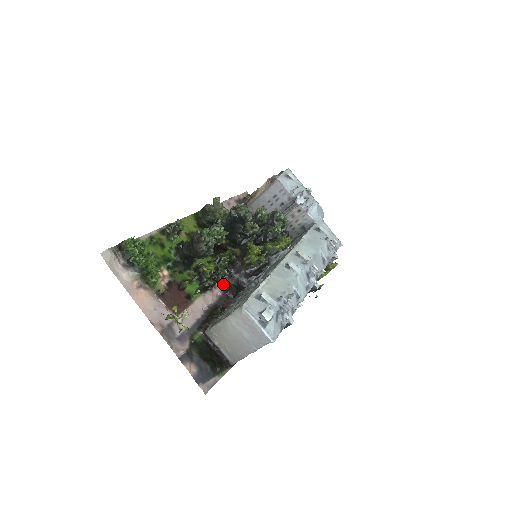
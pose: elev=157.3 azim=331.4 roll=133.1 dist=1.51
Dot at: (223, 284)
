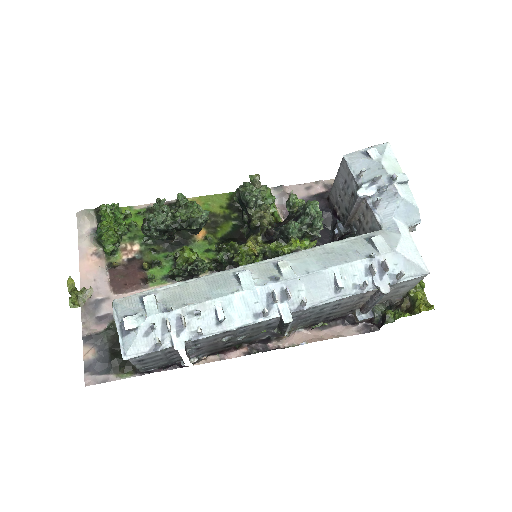
Dot at: occluded
